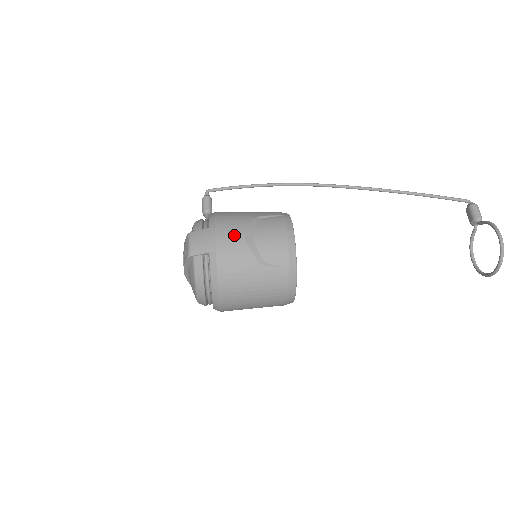
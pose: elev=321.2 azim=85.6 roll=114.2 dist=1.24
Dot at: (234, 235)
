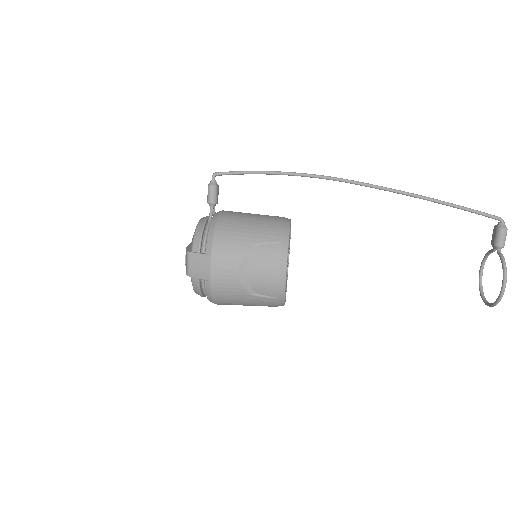
Dot at: (228, 268)
